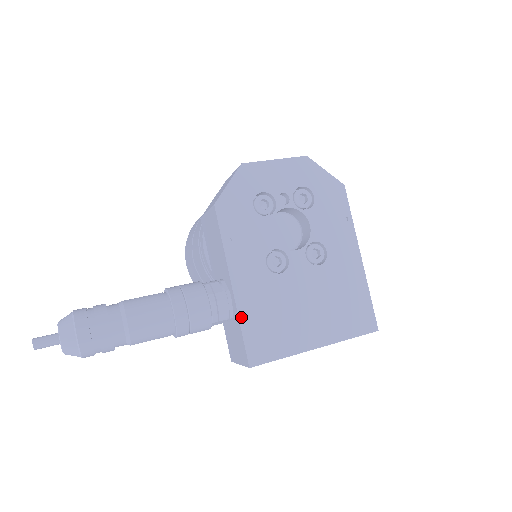
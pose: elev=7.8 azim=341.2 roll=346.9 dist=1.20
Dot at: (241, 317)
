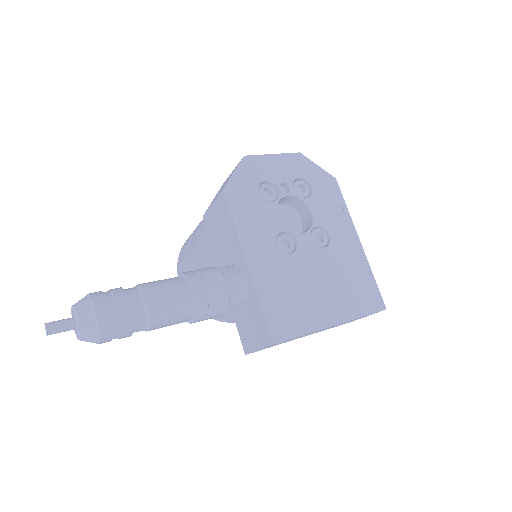
Dot at: (259, 294)
